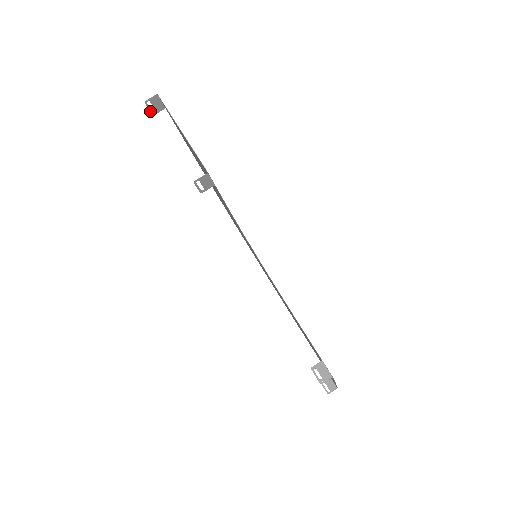
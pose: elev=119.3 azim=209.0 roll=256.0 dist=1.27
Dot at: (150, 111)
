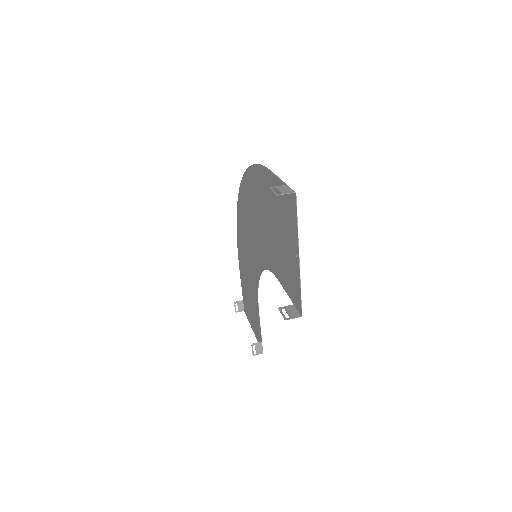
Dot at: (271, 190)
